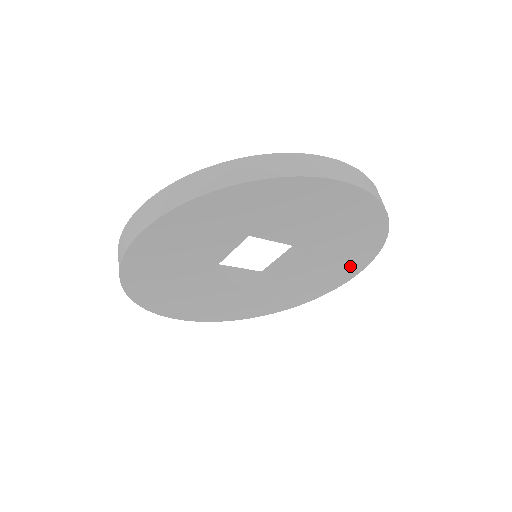
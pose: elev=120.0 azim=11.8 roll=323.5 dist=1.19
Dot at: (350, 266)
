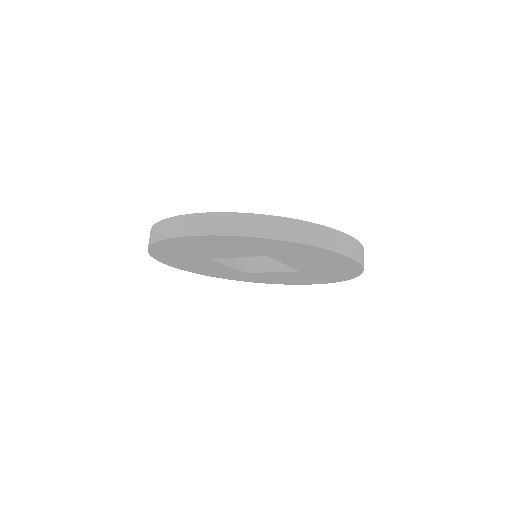
Dot at: (313, 281)
